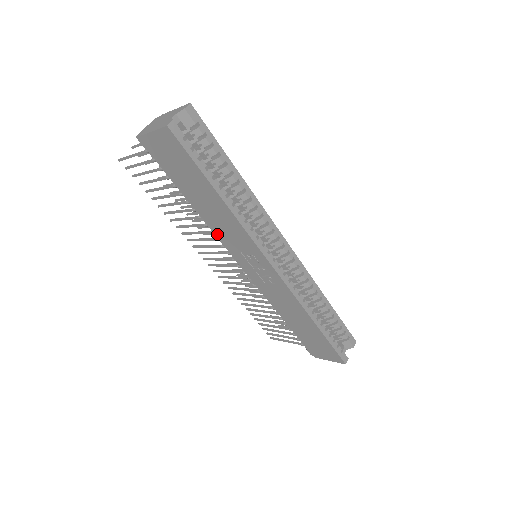
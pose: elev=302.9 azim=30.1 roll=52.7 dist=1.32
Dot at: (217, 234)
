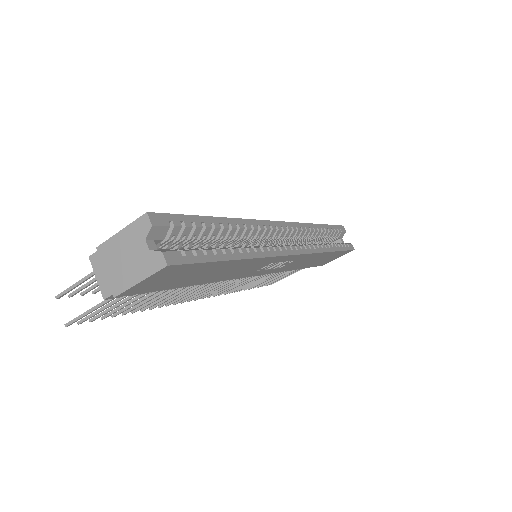
Dot at: occluded
